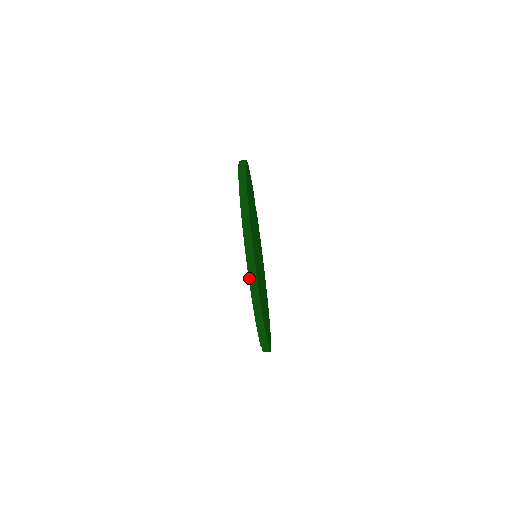
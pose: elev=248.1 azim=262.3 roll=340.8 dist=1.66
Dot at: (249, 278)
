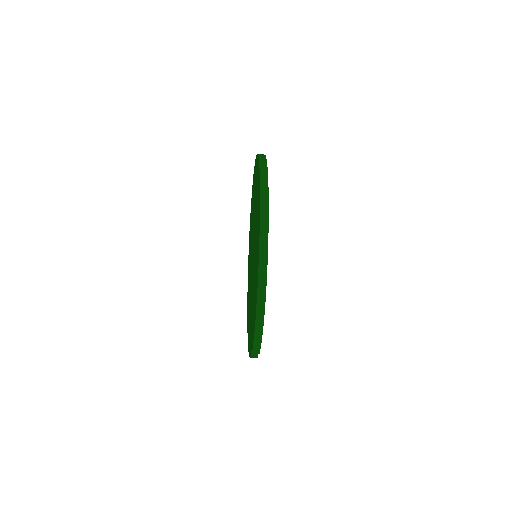
Dot at: (258, 290)
